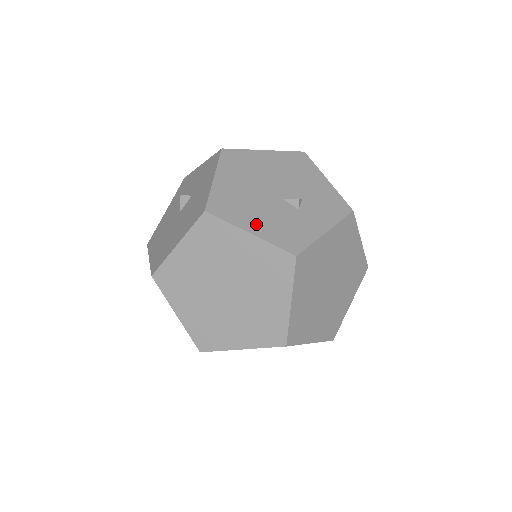
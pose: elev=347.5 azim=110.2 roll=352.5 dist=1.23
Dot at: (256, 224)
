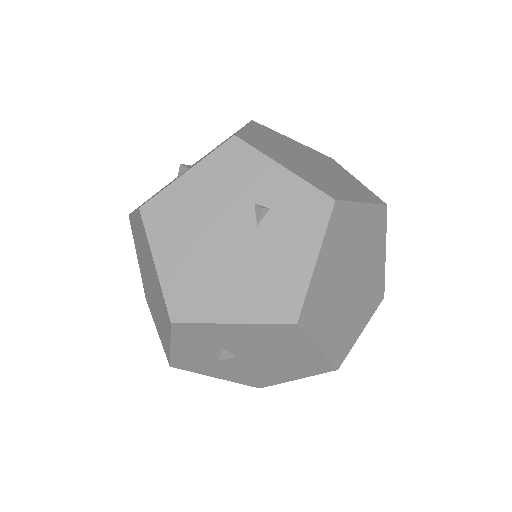
Dot at: occluded
